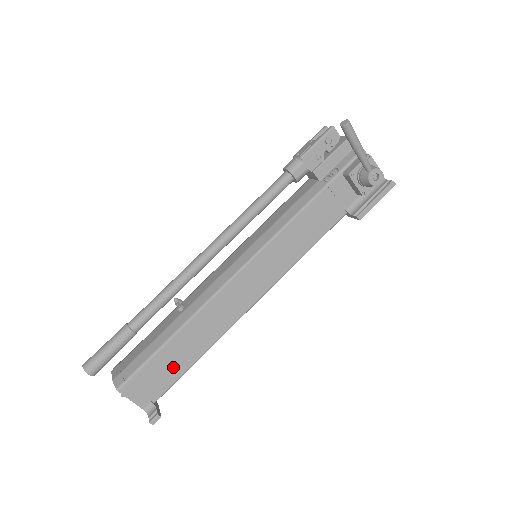
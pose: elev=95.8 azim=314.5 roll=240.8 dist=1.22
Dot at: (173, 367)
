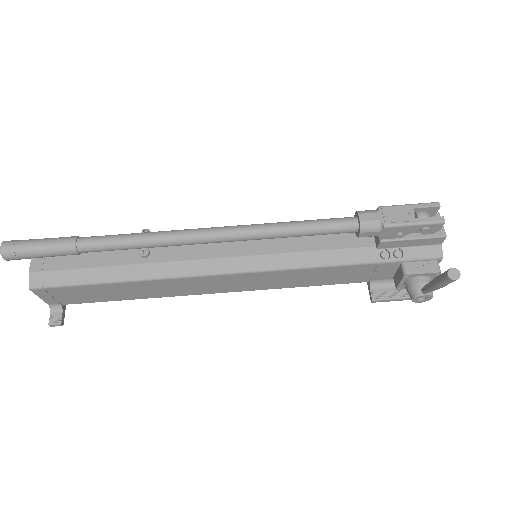
Dot at: (101, 296)
